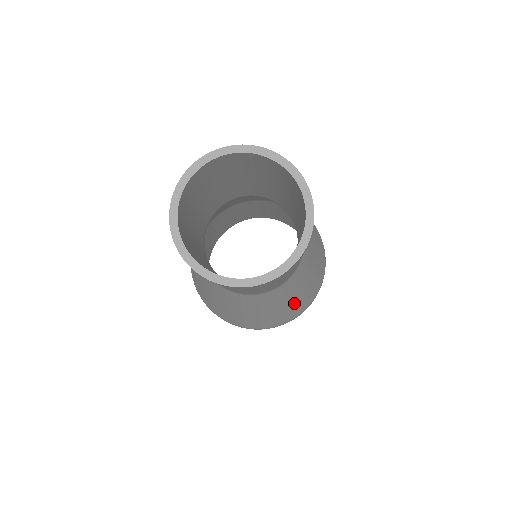
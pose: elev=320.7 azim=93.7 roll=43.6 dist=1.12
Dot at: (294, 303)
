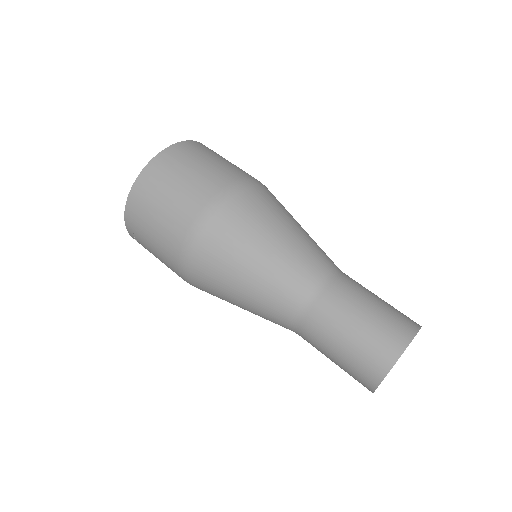
Dot at: occluded
